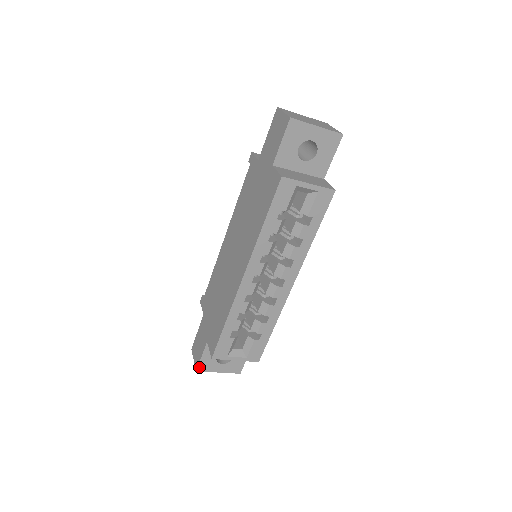
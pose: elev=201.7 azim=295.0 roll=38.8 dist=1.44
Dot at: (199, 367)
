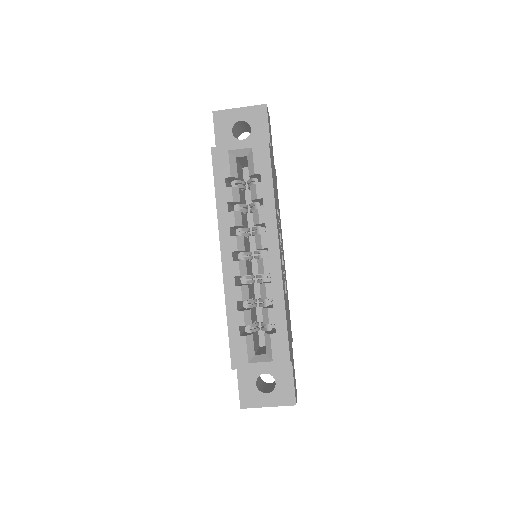
Dot at: (241, 402)
